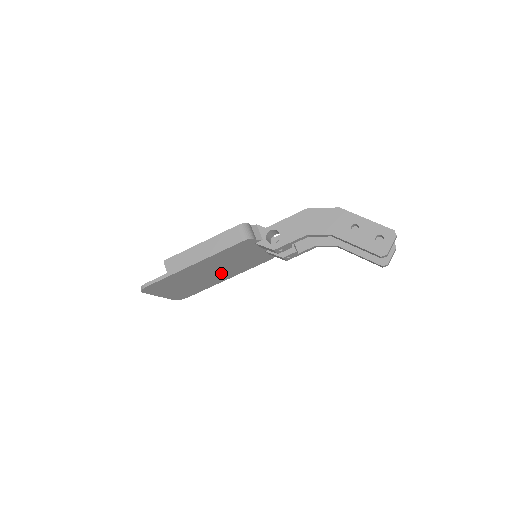
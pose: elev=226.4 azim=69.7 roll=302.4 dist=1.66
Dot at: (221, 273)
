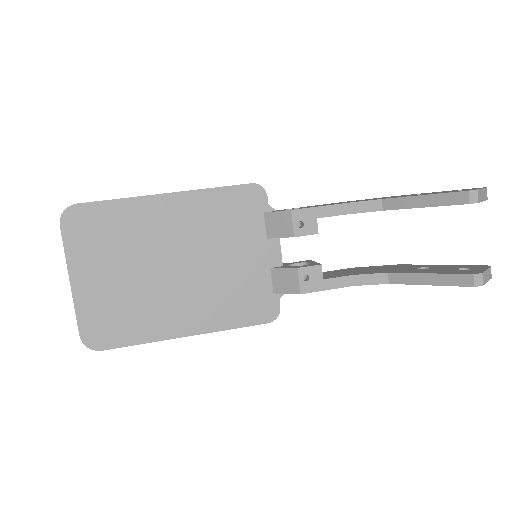
Dot at: (187, 290)
